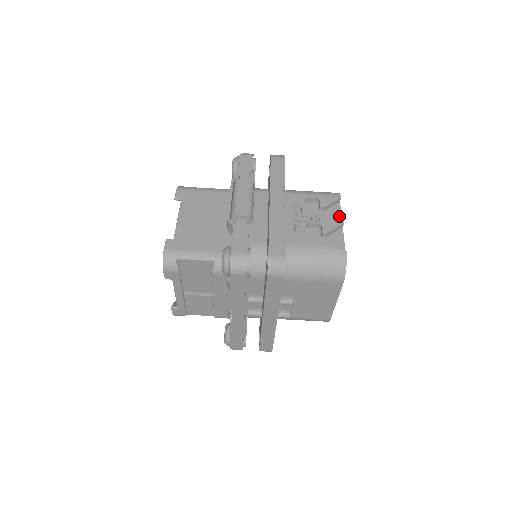
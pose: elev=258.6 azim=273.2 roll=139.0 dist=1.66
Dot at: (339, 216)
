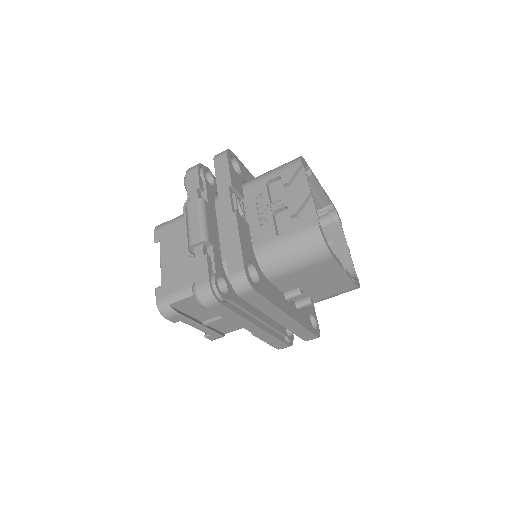
Dot at: (306, 185)
